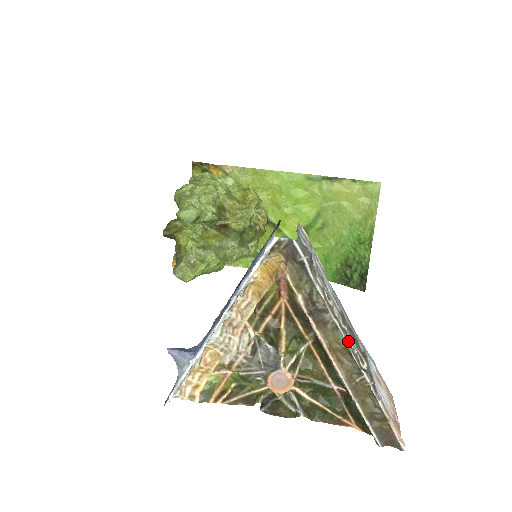
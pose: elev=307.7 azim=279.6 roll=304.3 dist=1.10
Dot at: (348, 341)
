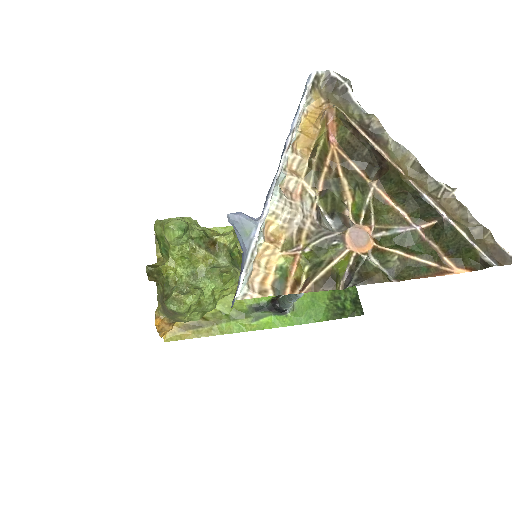
Dot at: (413, 158)
